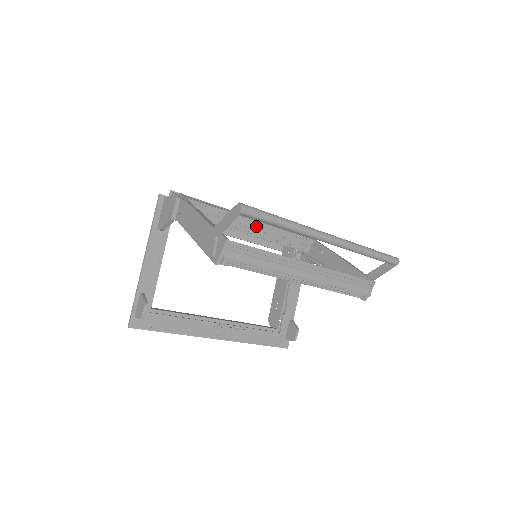
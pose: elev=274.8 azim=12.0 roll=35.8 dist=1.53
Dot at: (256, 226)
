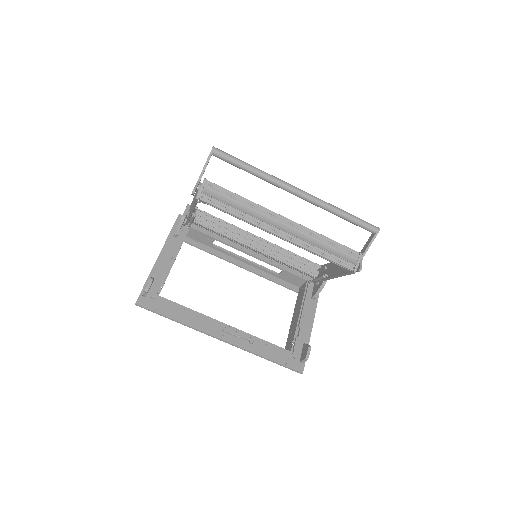
Dot at: (260, 242)
